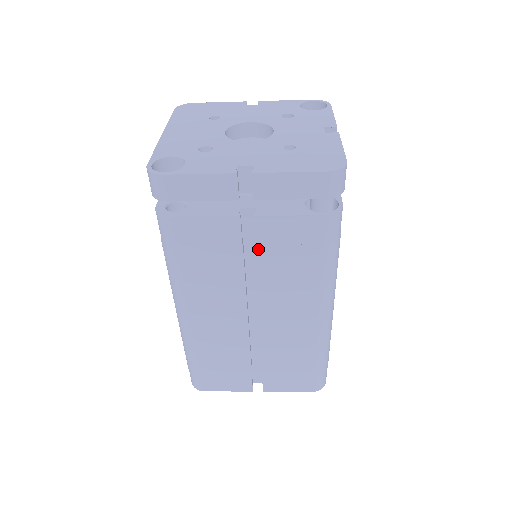
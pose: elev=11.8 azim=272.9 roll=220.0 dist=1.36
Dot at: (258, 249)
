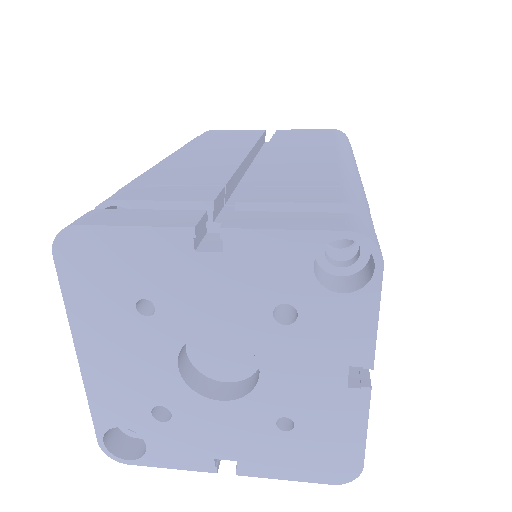
Dot at: occluded
